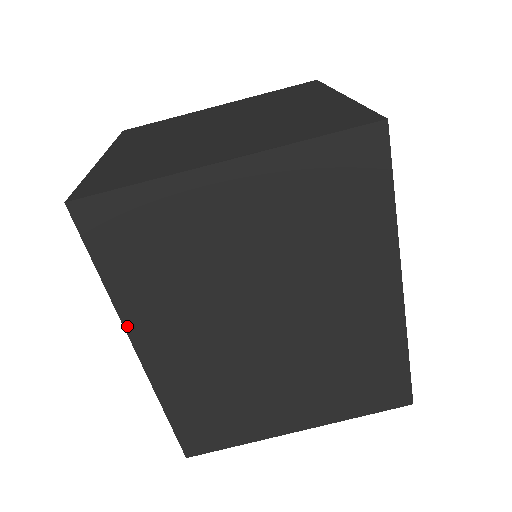
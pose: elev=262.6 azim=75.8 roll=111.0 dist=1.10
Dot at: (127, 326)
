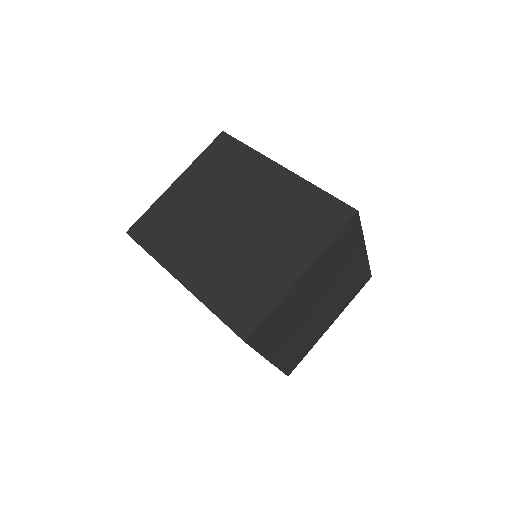
Dot at: (168, 269)
